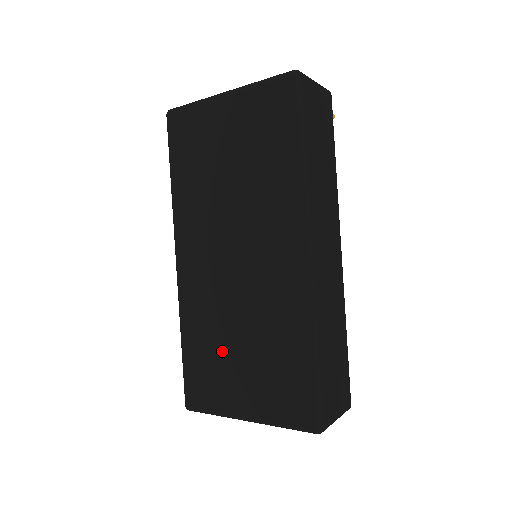
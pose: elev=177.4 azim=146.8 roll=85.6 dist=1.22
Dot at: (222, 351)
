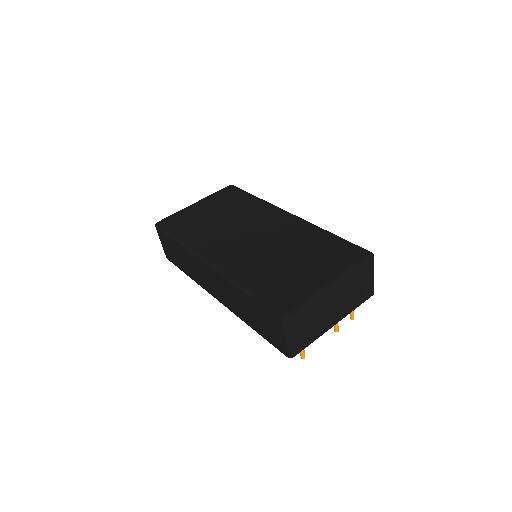
Dot at: (282, 269)
